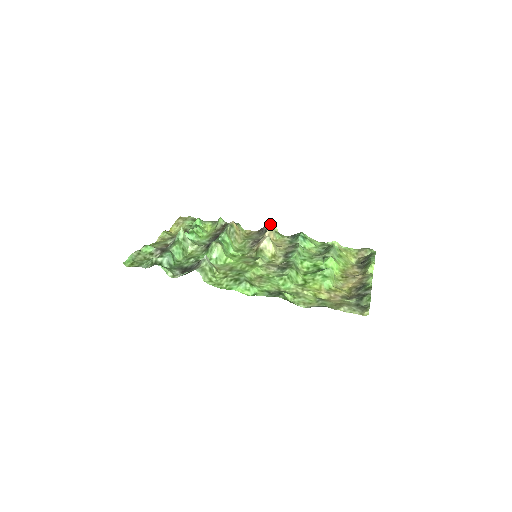
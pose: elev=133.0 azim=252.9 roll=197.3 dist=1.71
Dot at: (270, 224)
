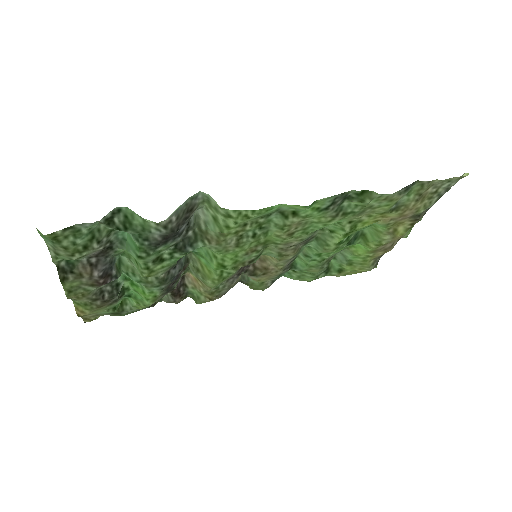
Dot at: occluded
